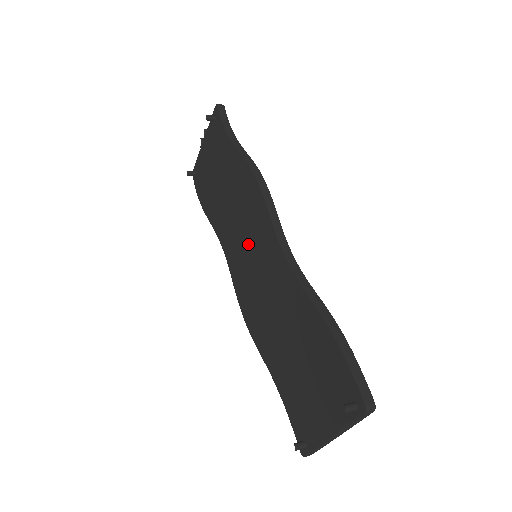
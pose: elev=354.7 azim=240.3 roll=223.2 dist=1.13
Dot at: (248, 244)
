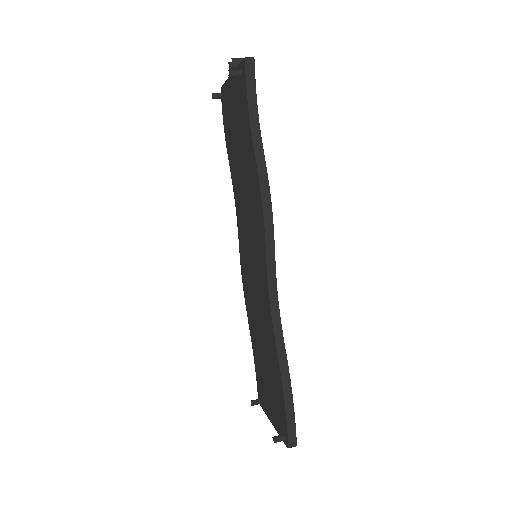
Dot at: (250, 243)
